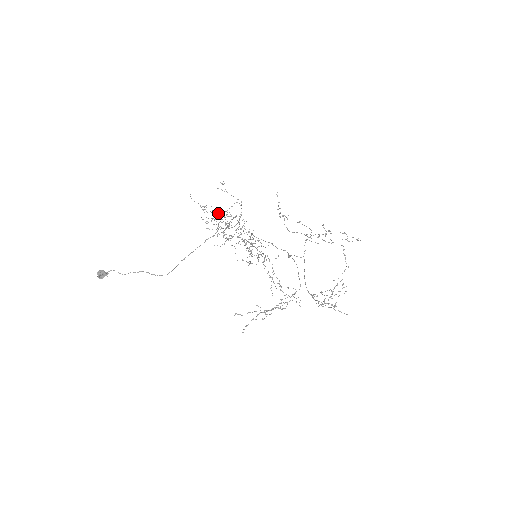
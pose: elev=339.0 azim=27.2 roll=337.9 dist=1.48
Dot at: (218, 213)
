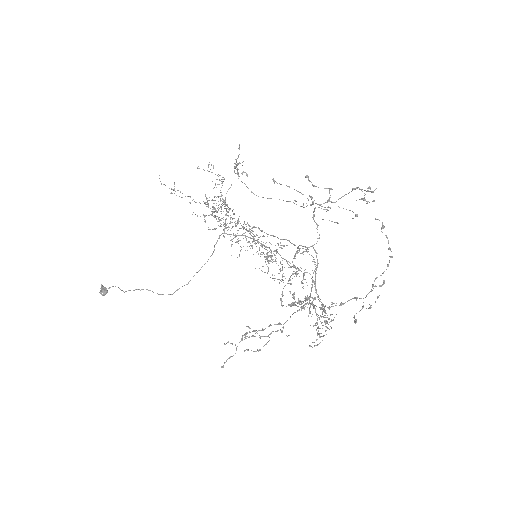
Dot at: occluded
